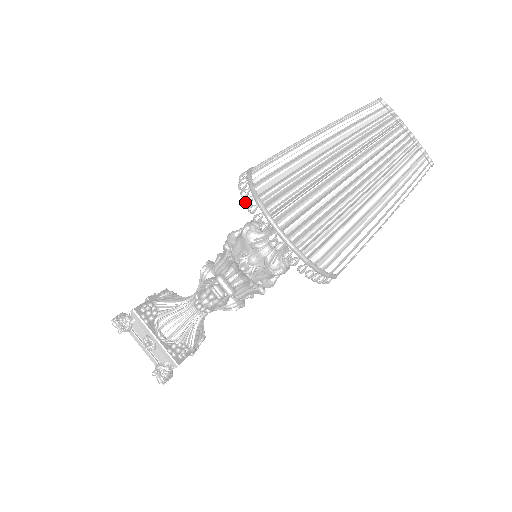
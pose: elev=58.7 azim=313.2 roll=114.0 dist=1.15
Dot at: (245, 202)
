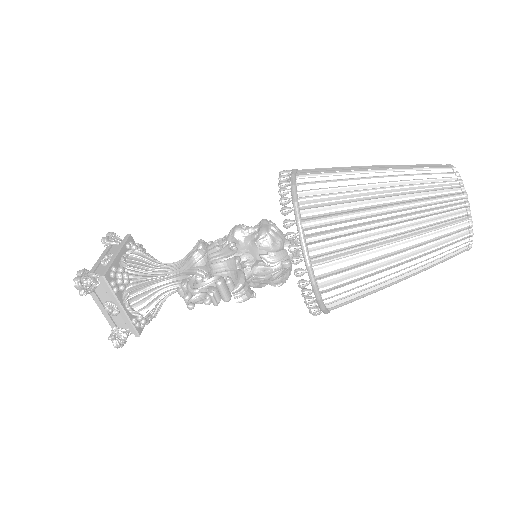
Dot at: (288, 238)
